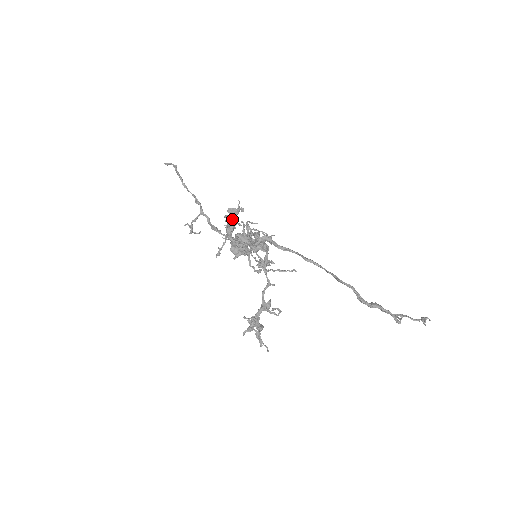
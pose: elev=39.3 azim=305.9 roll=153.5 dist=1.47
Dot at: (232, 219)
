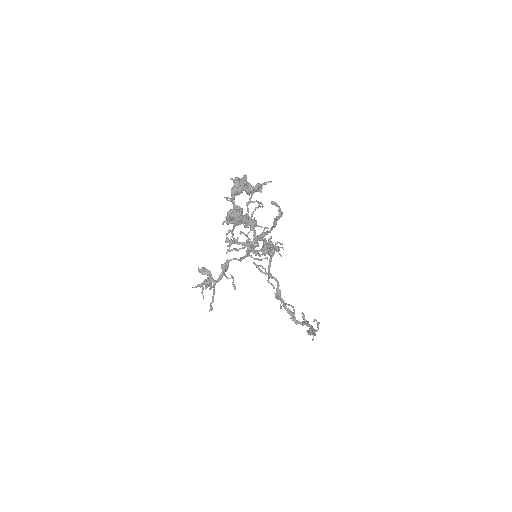
Dot at: (250, 192)
